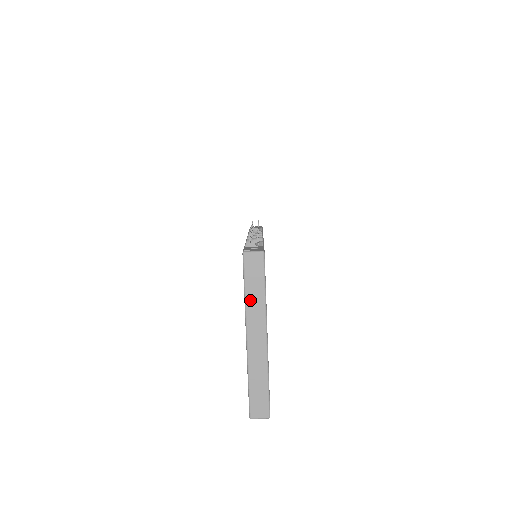
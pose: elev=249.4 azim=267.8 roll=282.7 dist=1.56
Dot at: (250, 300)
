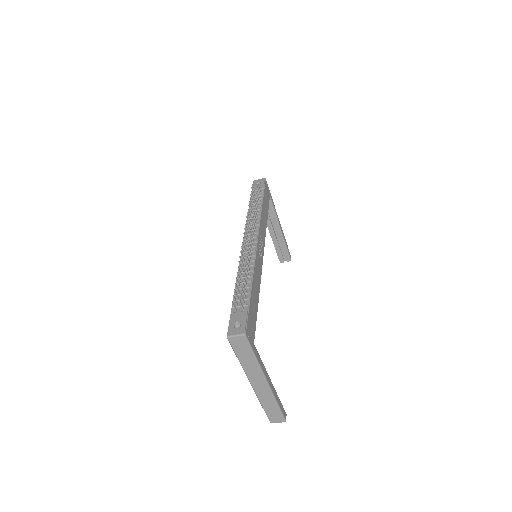
Dot at: (245, 364)
